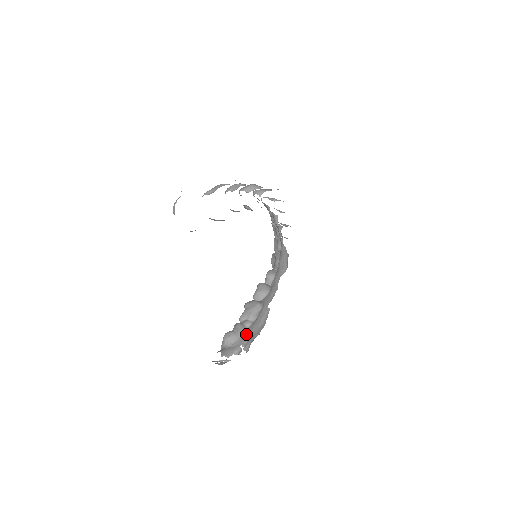
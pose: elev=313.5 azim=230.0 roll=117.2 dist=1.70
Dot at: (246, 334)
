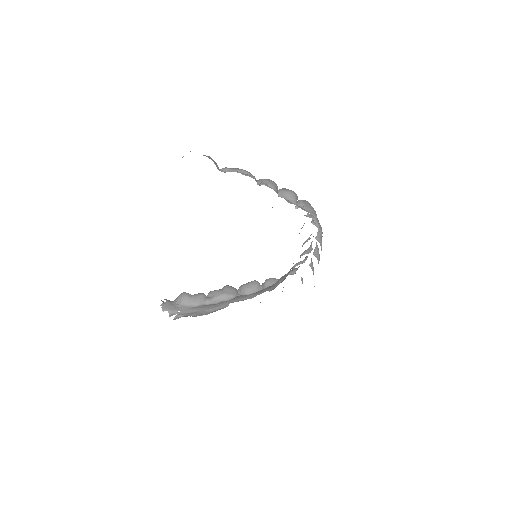
Dot at: (194, 307)
